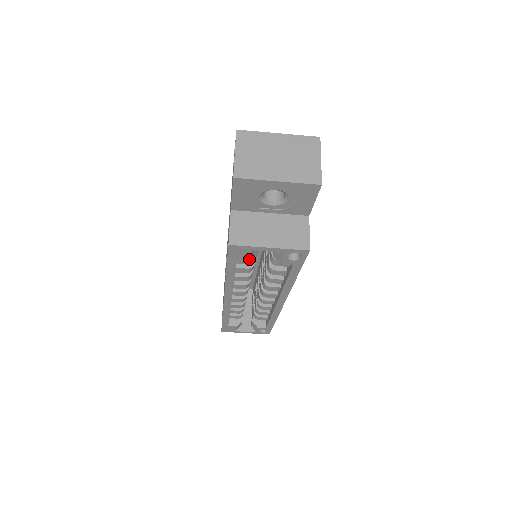
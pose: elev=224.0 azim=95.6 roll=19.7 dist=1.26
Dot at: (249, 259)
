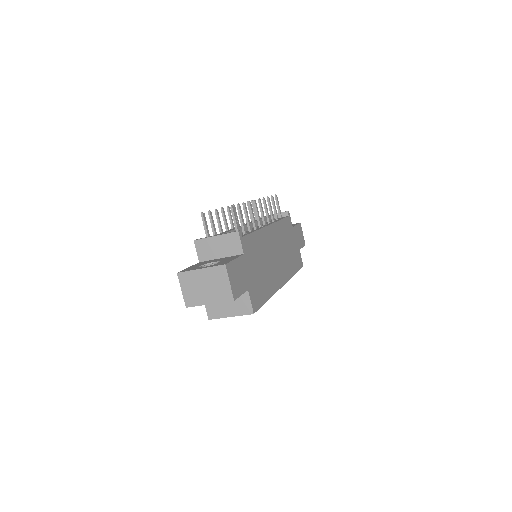
Dot at: occluded
